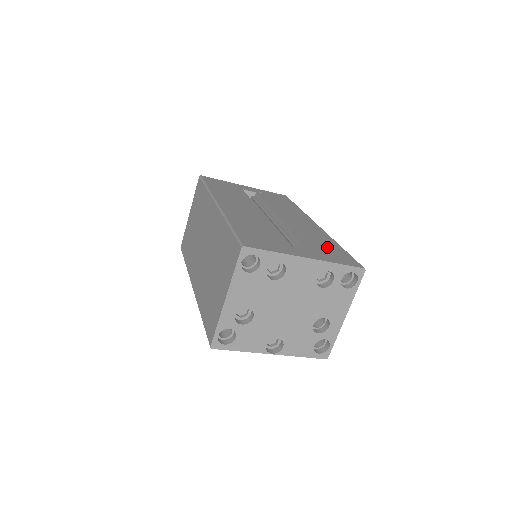
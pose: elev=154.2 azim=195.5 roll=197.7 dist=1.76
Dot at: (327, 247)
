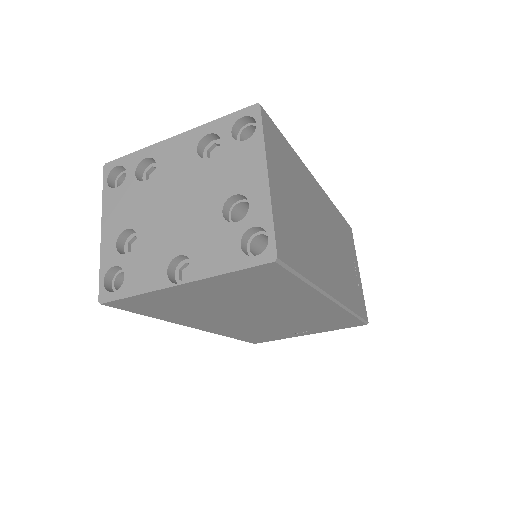
Dot at: occluded
